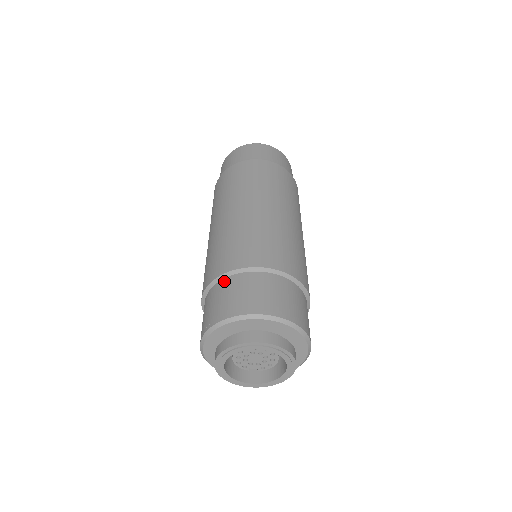
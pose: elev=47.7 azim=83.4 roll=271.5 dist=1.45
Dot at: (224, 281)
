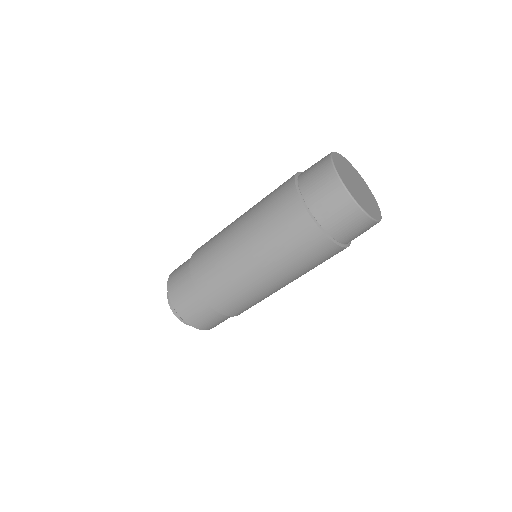
Dot at: (212, 311)
